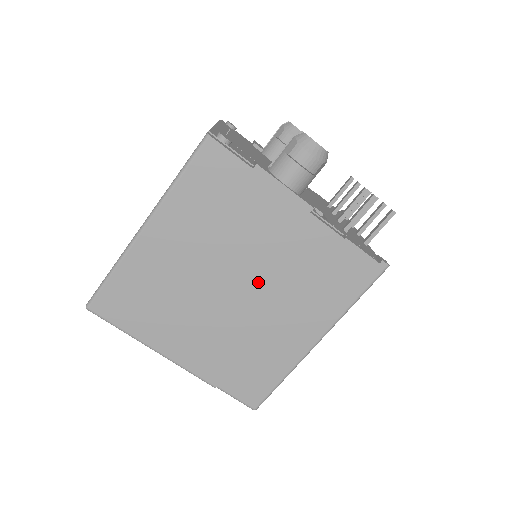
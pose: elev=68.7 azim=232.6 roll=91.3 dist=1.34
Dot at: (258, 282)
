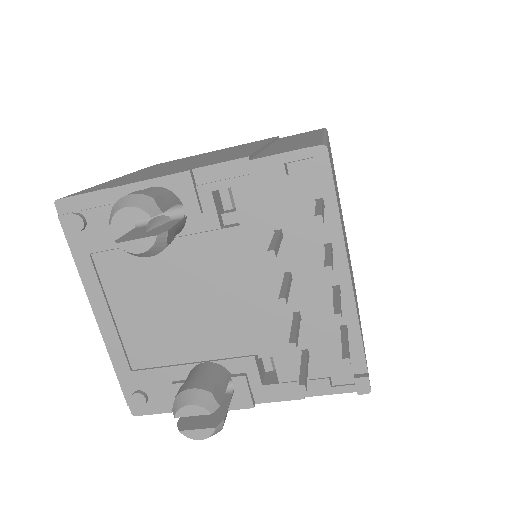
Dot at: occluded
